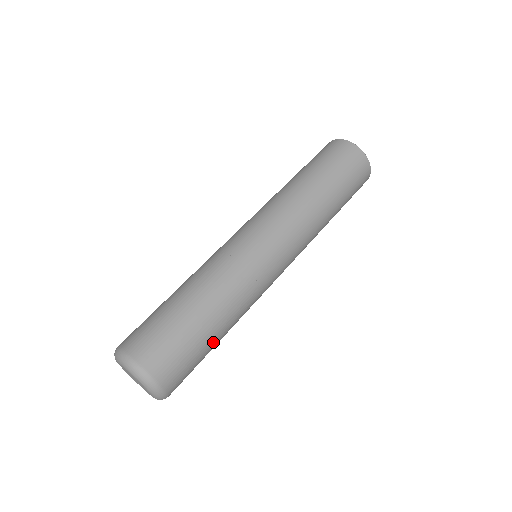
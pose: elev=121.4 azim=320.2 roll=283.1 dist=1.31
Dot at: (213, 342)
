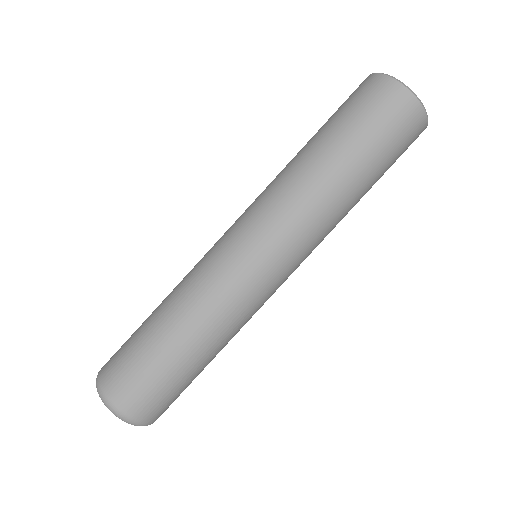
Dot at: occluded
